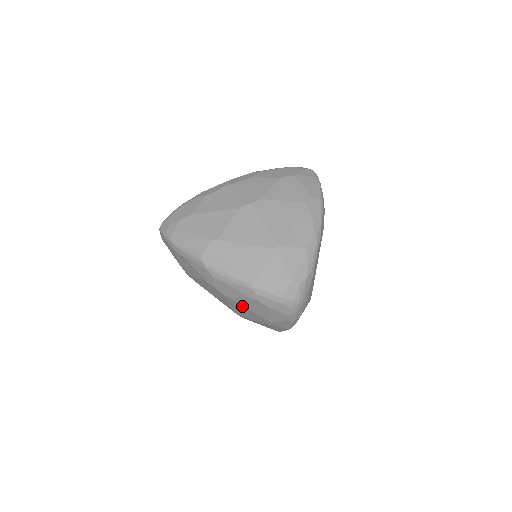
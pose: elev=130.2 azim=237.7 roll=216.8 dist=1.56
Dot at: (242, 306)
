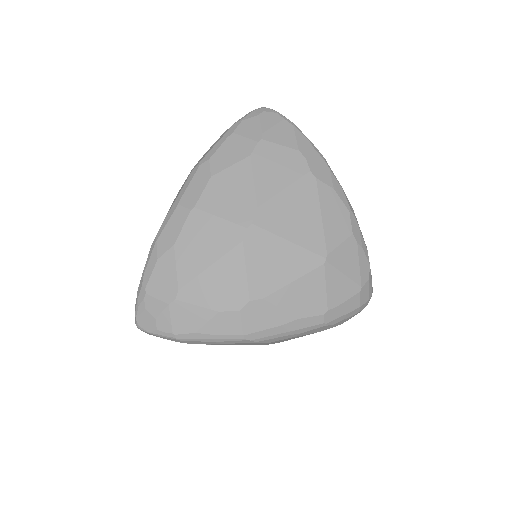
Dot at: occluded
